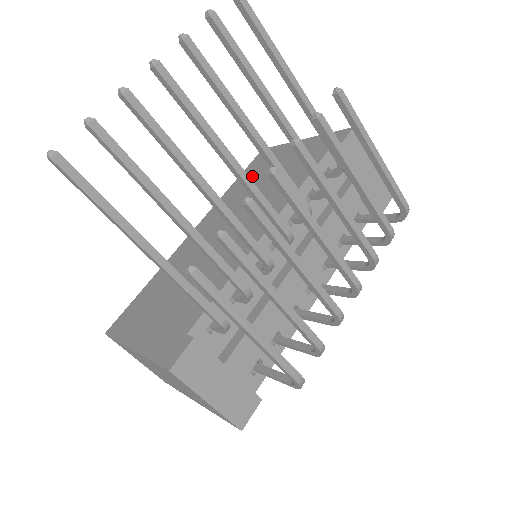
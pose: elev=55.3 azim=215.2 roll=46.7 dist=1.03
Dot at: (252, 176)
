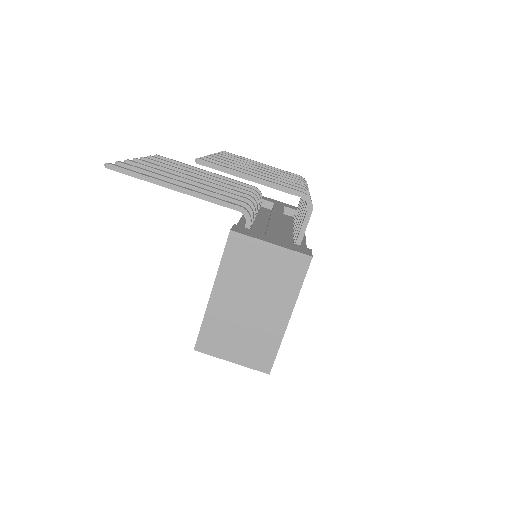
Dot at: occluded
